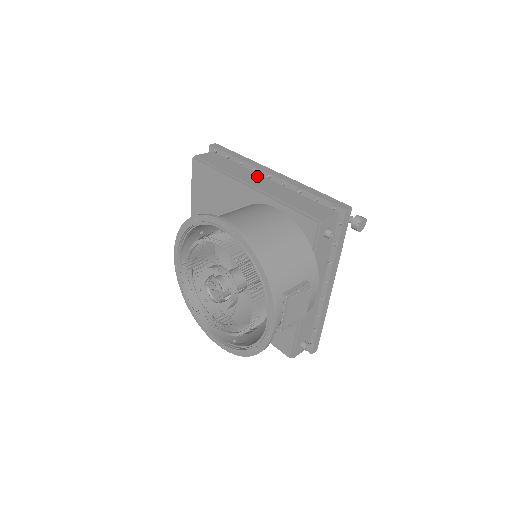
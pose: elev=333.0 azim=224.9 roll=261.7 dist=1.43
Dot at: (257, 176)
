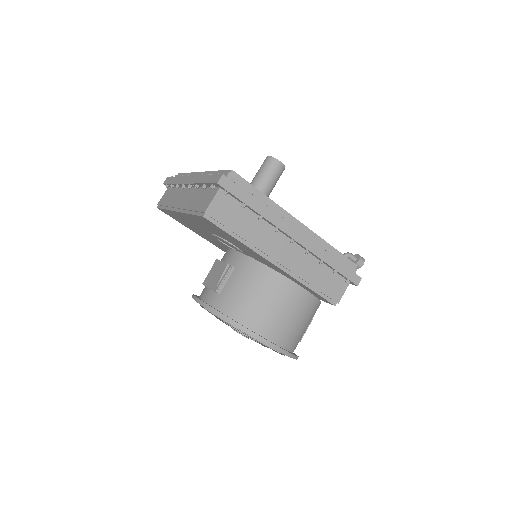
Dot at: (280, 239)
